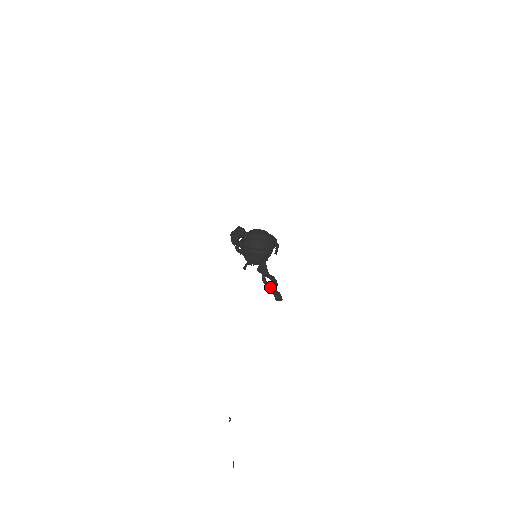
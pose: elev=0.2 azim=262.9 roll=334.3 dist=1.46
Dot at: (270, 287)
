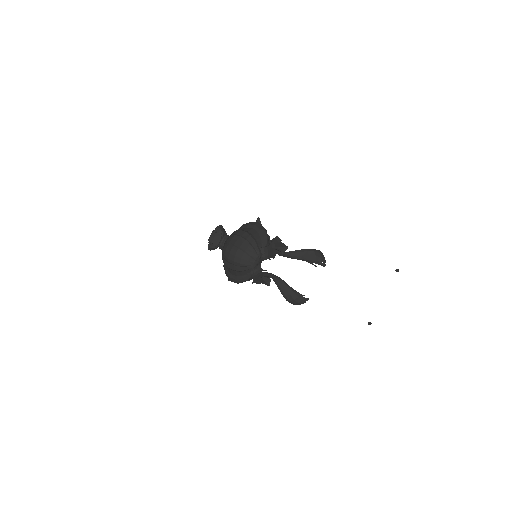
Dot at: (282, 290)
